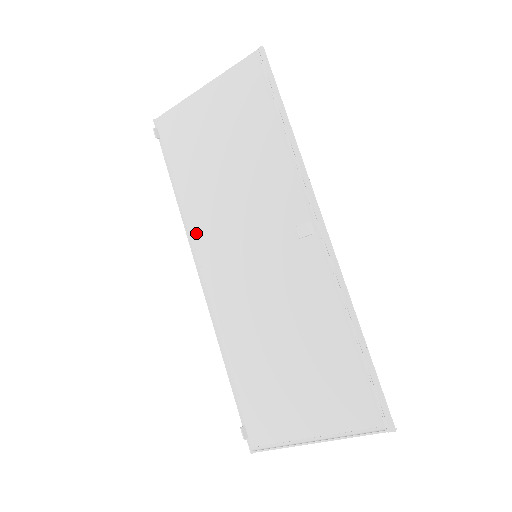
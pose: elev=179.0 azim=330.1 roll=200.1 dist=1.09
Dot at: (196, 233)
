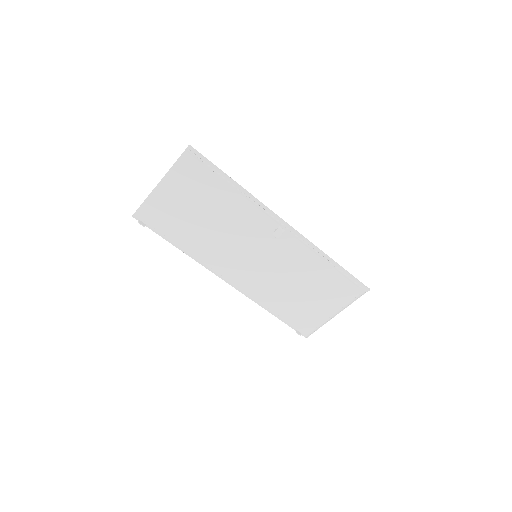
Dot at: (210, 263)
